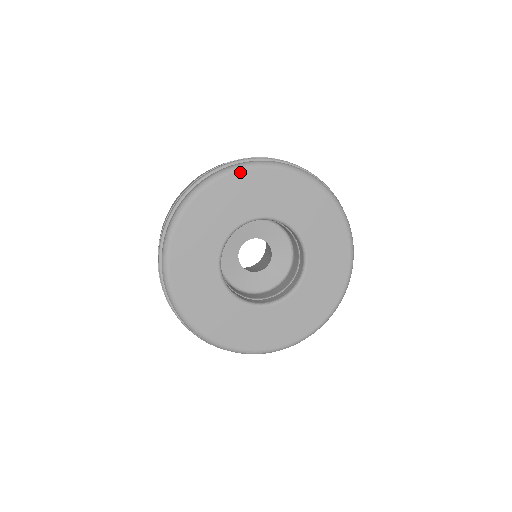
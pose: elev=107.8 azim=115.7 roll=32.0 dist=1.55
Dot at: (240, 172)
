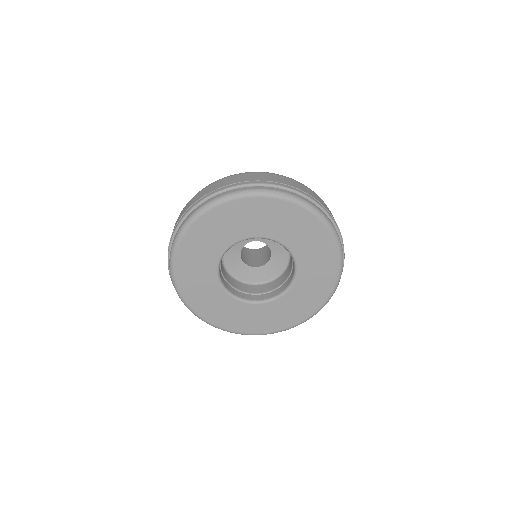
Dot at: (260, 198)
